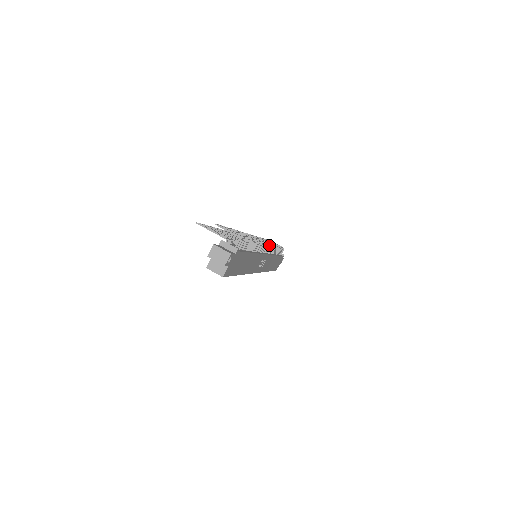
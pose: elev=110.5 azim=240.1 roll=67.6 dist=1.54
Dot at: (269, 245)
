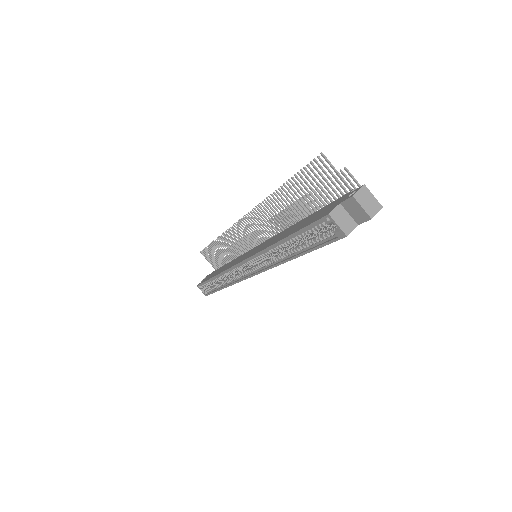
Dot at: occluded
